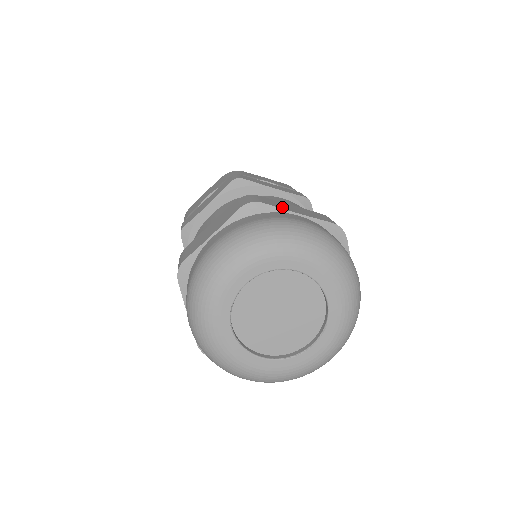
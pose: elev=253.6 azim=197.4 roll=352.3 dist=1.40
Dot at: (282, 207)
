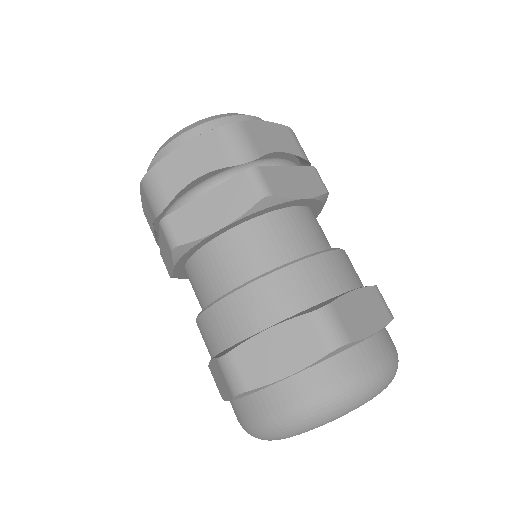
Dot at: (361, 330)
